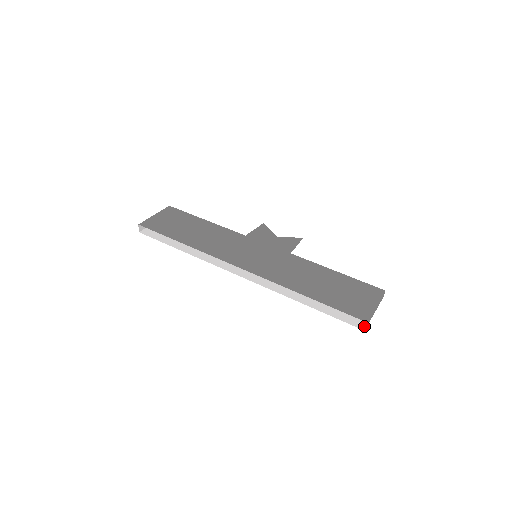
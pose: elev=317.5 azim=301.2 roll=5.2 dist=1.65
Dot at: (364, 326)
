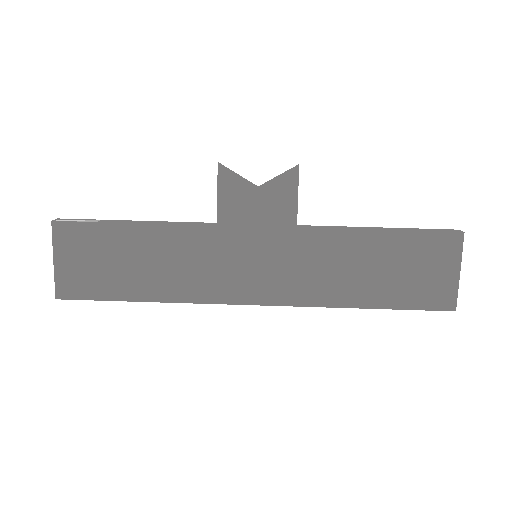
Dot at: occluded
